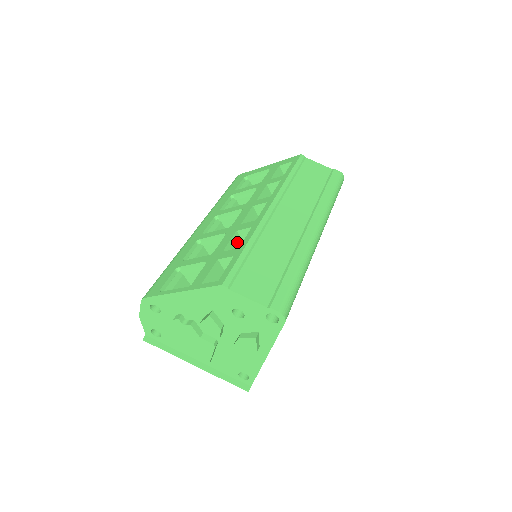
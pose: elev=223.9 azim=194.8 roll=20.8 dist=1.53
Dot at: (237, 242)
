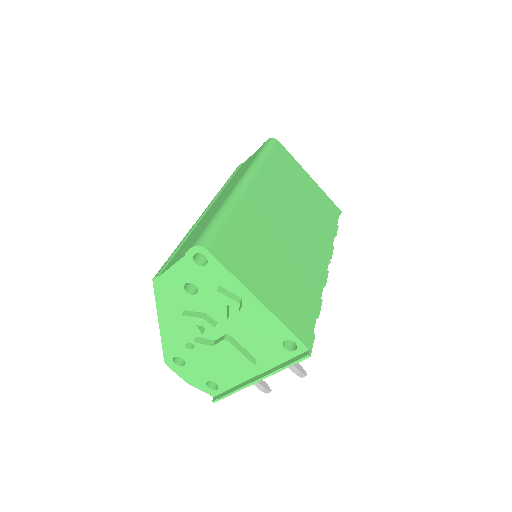
Dot at: occluded
